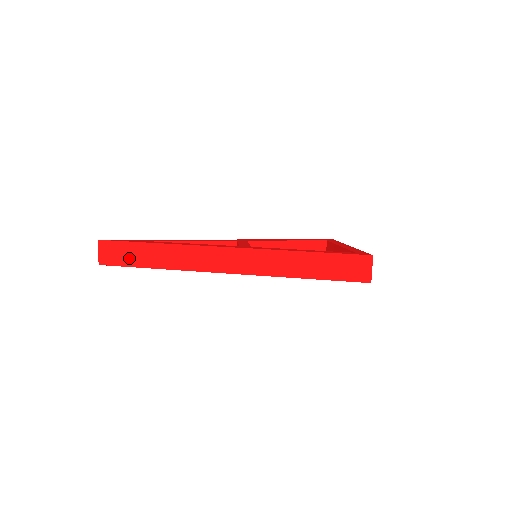
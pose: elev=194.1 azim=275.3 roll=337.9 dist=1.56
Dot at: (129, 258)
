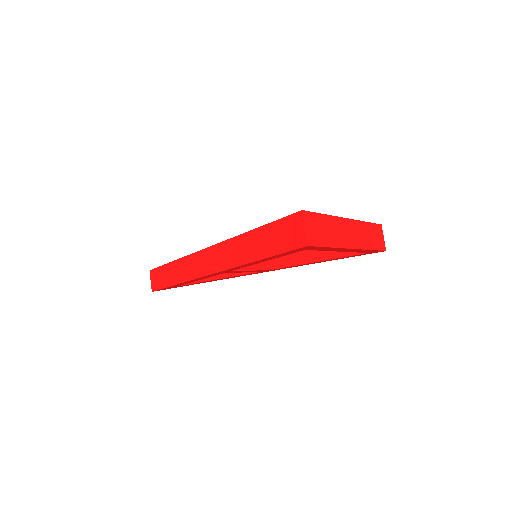
Dot at: (163, 280)
